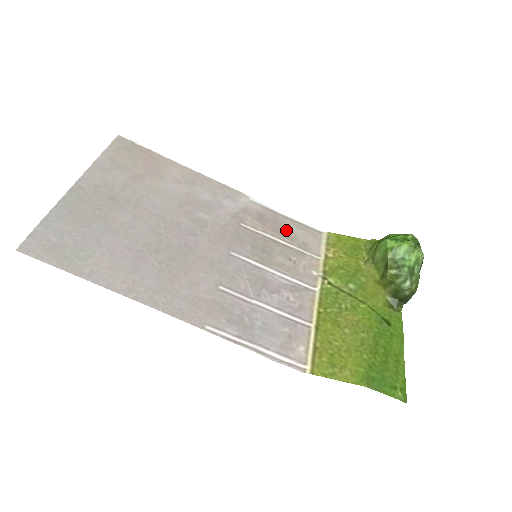
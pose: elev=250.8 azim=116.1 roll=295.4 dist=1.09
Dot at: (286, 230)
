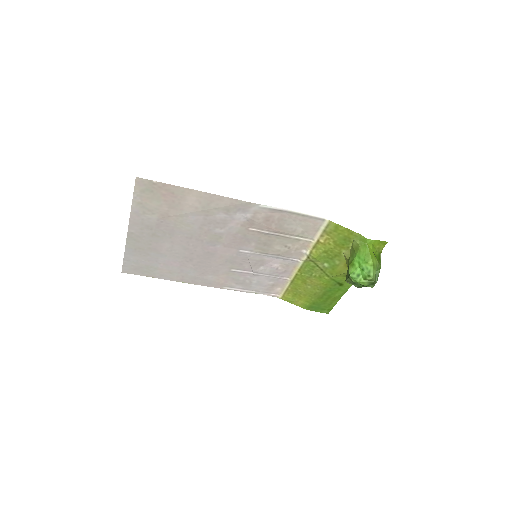
Dot at: (289, 225)
